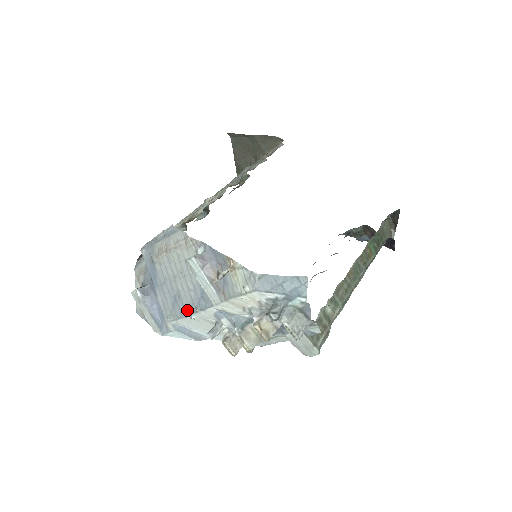
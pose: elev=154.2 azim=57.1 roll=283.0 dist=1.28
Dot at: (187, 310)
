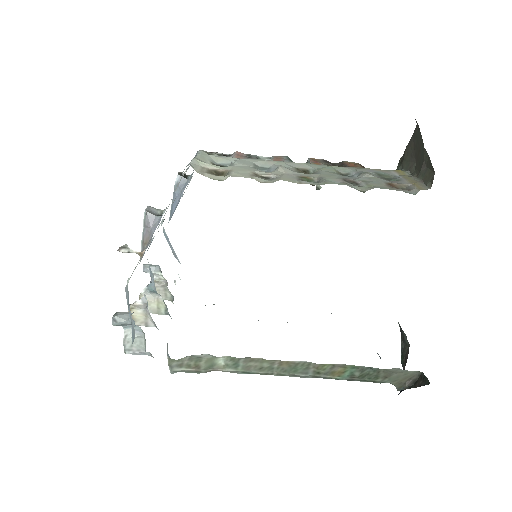
Dot at: occluded
